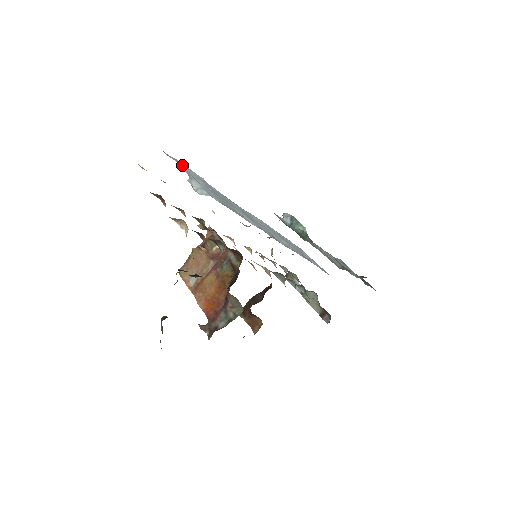
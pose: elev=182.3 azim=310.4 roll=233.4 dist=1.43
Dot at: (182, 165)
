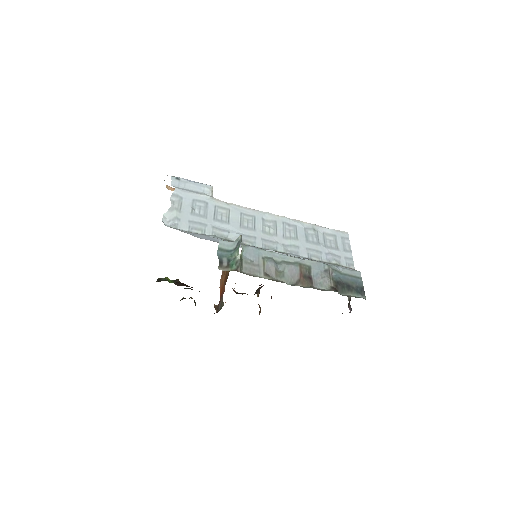
Dot at: (183, 191)
